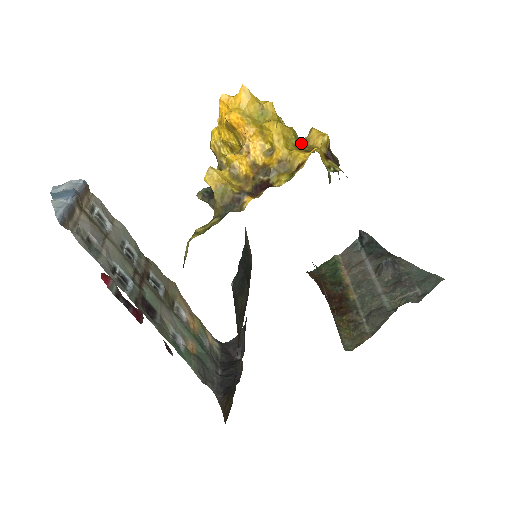
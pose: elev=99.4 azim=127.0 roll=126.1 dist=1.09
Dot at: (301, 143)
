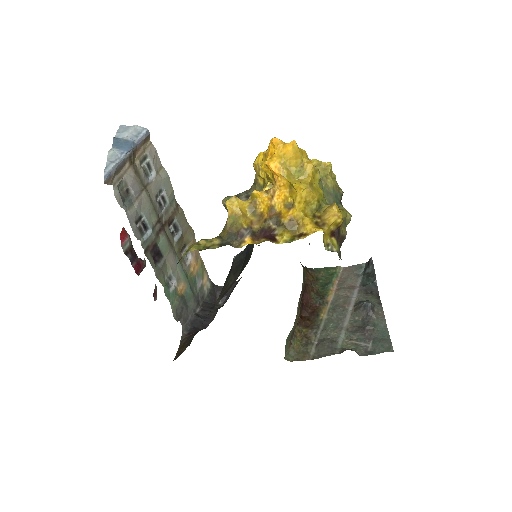
Dot at: (321, 208)
